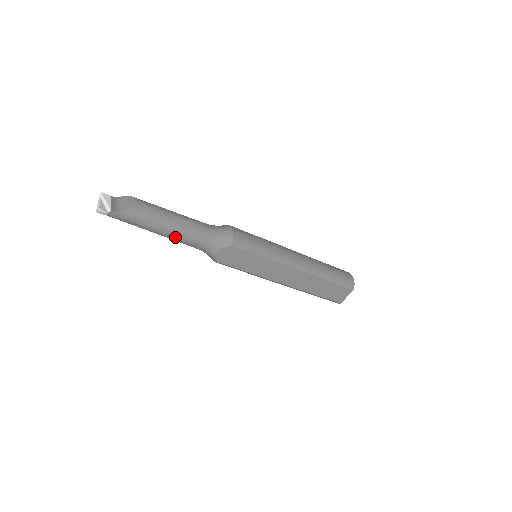
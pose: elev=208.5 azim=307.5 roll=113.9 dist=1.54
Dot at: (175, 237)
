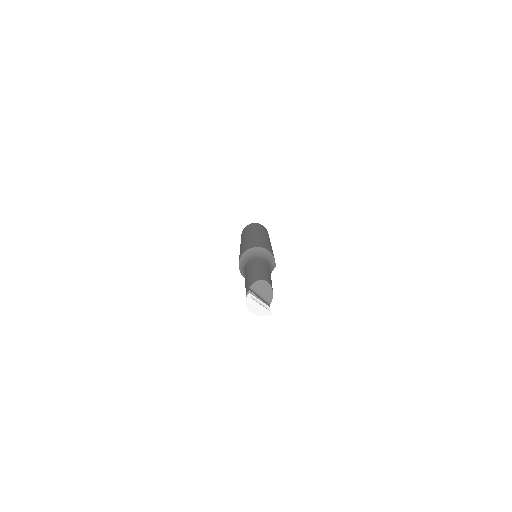
Dot at: occluded
